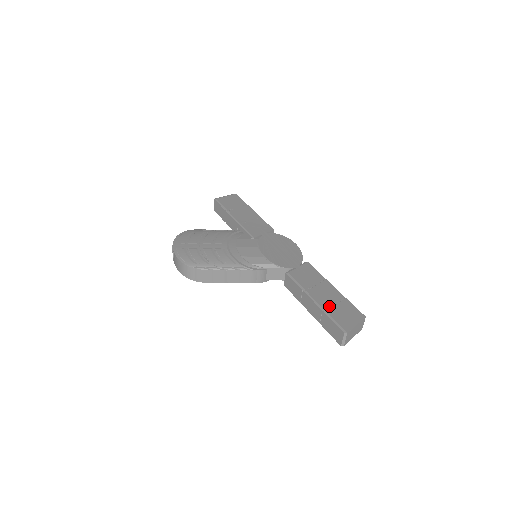
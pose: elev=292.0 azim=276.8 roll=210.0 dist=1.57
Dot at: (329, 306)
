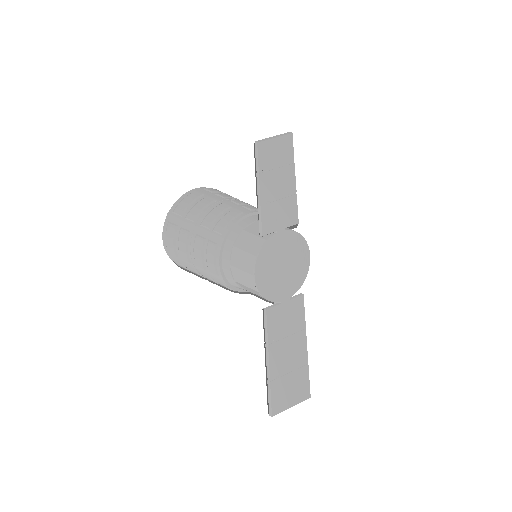
Dot at: (279, 374)
